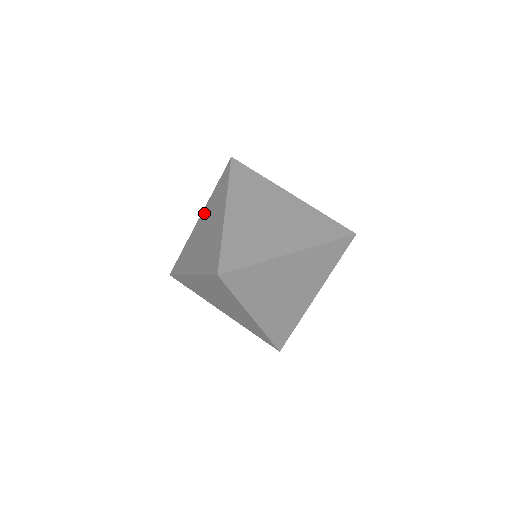
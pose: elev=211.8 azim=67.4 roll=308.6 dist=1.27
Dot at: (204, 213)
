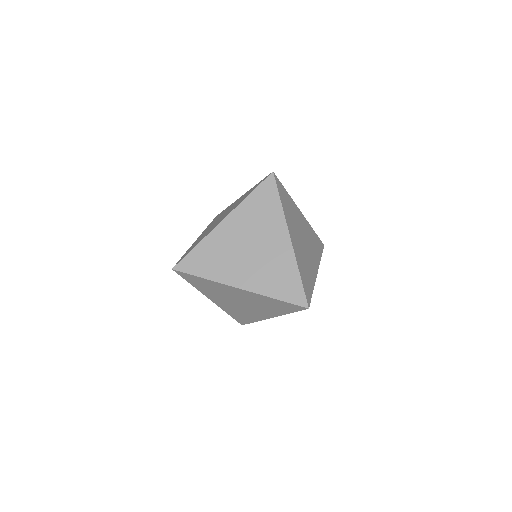
Dot at: occluded
